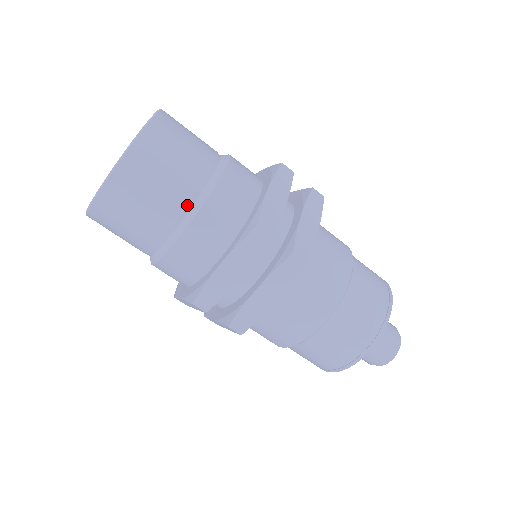
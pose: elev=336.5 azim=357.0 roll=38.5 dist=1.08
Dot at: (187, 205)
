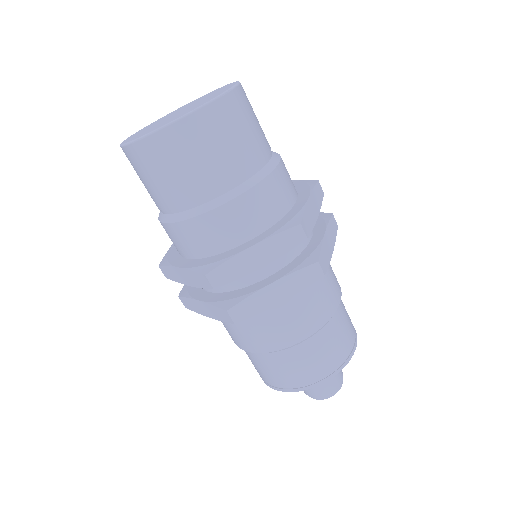
Dot at: (178, 208)
